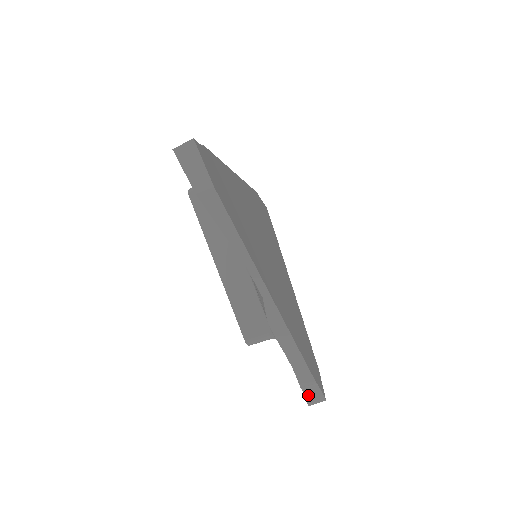
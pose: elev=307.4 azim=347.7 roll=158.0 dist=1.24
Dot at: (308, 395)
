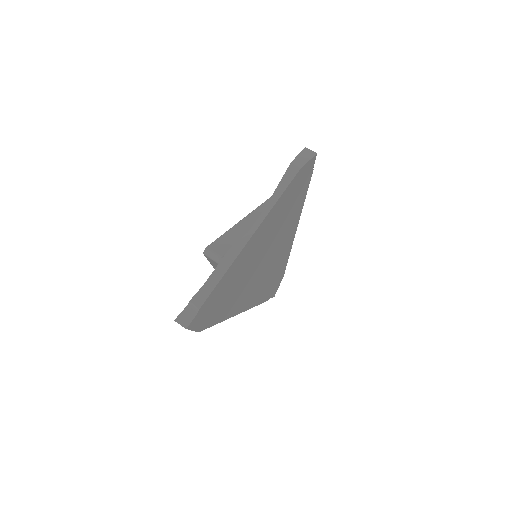
Dot at: (184, 313)
